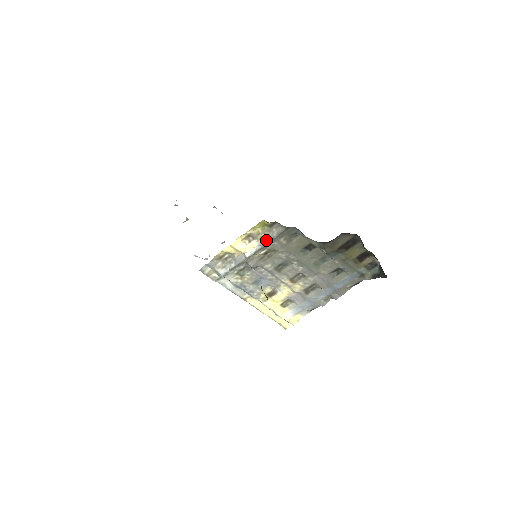
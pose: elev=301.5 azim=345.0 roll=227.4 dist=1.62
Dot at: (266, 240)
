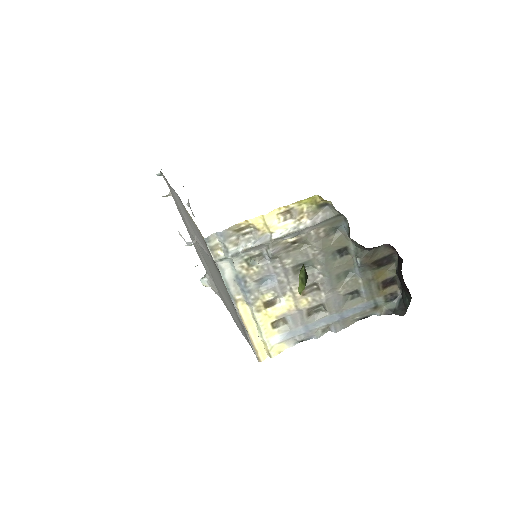
Dot at: (306, 223)
